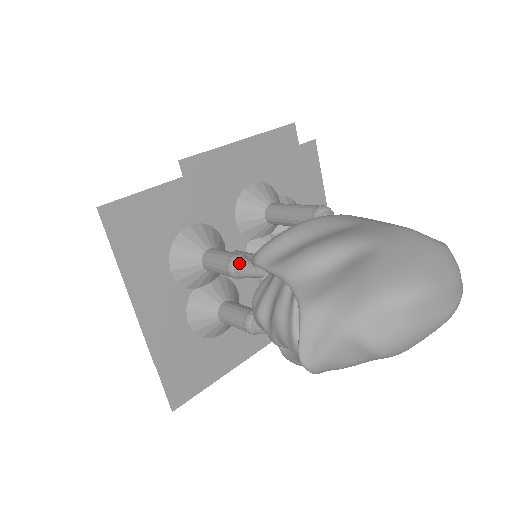
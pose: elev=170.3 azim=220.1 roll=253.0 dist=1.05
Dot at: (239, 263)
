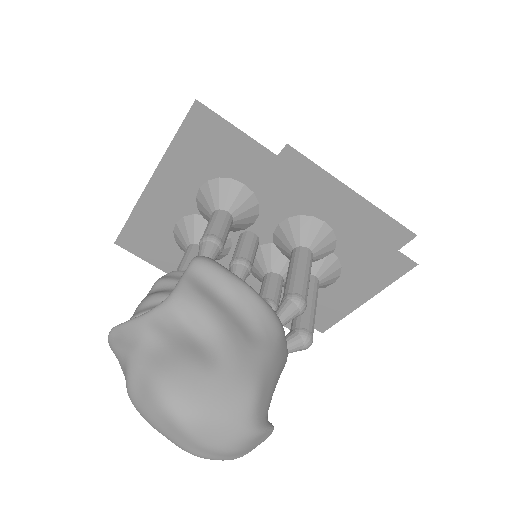
Dot at: (207, 245)
